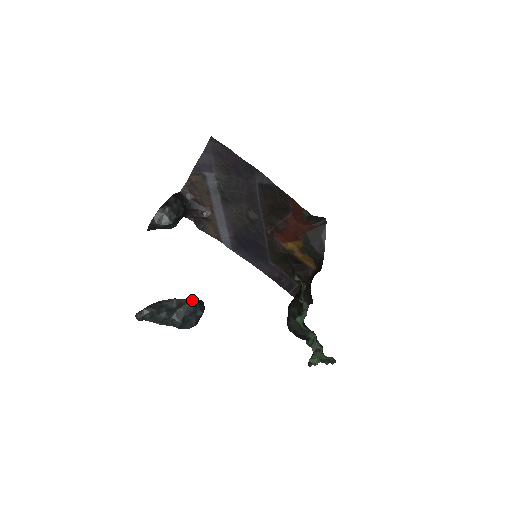
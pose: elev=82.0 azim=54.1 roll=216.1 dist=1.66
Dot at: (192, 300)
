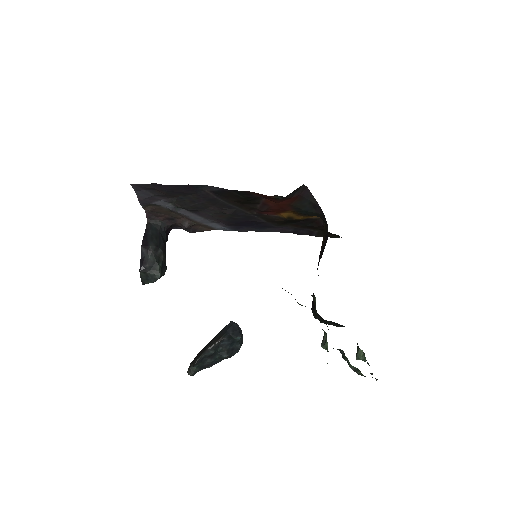
Dot at: (224, 338)
